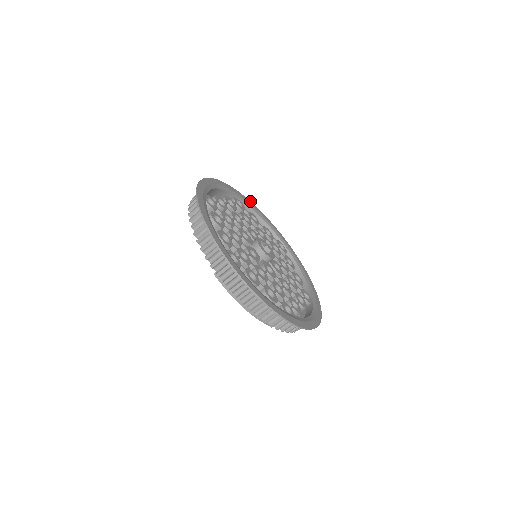
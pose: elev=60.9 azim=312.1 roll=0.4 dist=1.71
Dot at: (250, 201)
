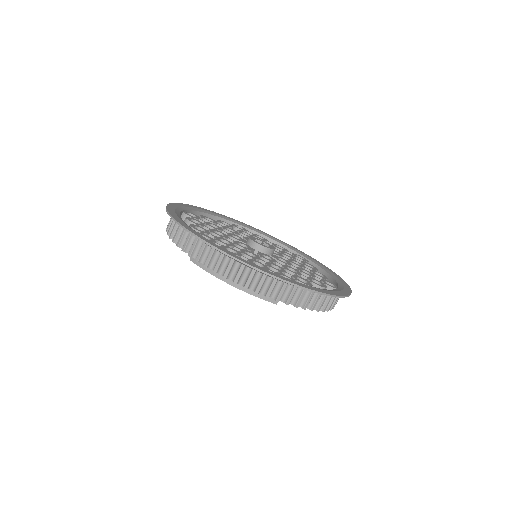
Dot at: (257, 229)
